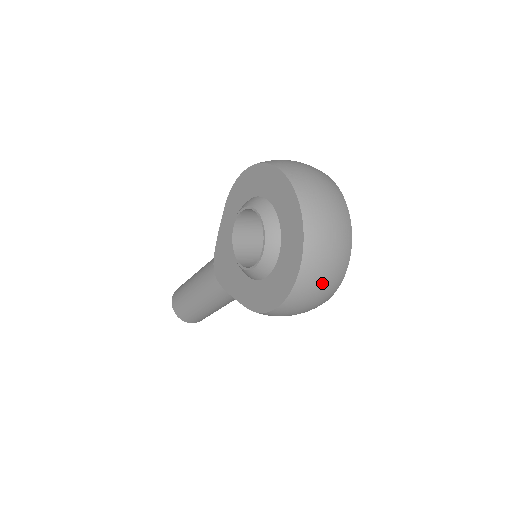
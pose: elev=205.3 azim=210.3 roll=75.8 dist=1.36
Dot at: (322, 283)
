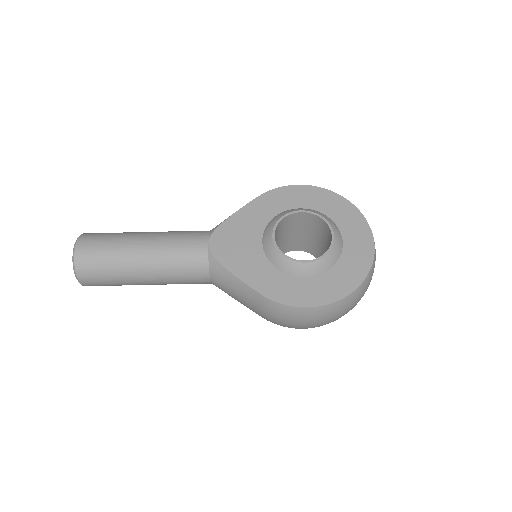
Dot at: (350, 308)
